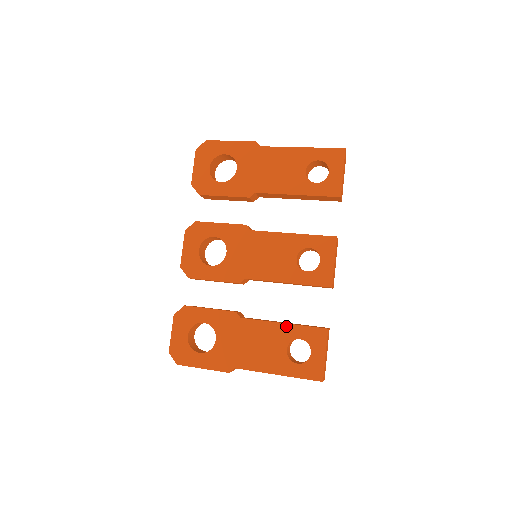
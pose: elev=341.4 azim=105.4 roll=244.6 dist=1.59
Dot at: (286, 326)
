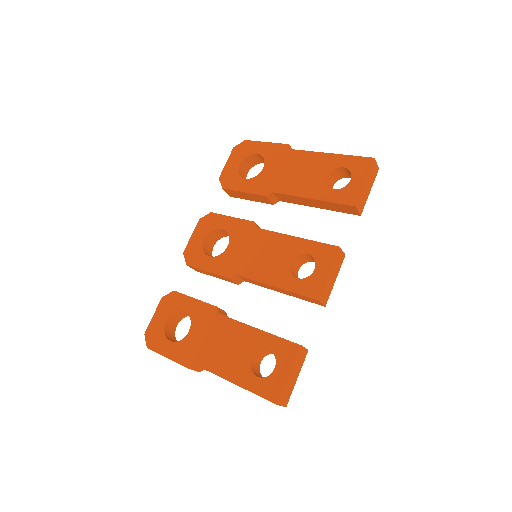
Dot at: (259, 332)
